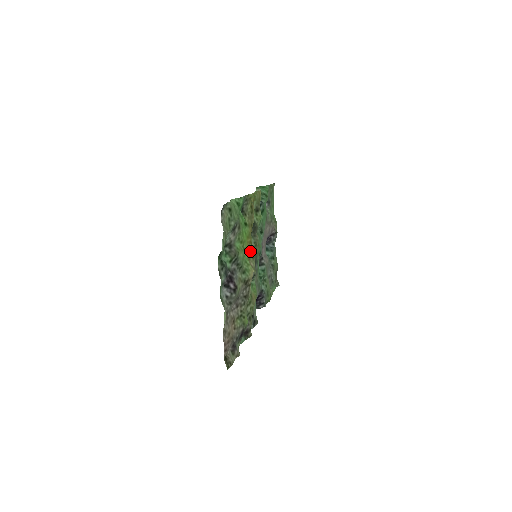
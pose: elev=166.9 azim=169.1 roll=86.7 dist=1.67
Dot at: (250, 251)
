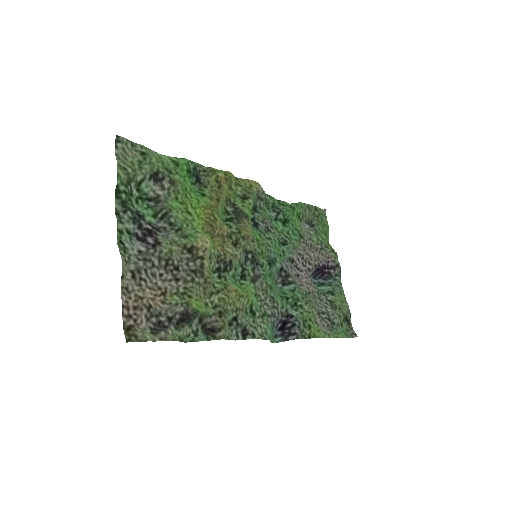
Dot at: (211, 225)
